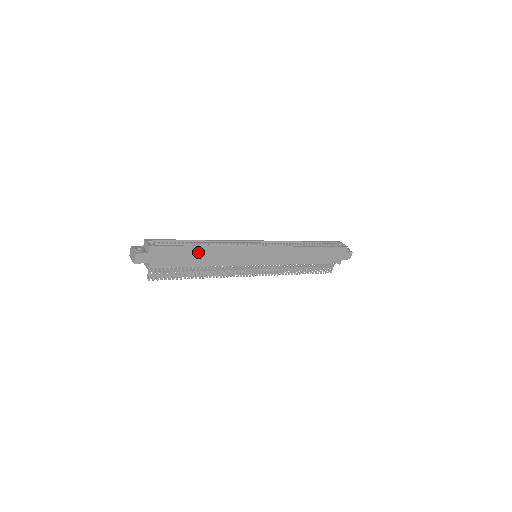
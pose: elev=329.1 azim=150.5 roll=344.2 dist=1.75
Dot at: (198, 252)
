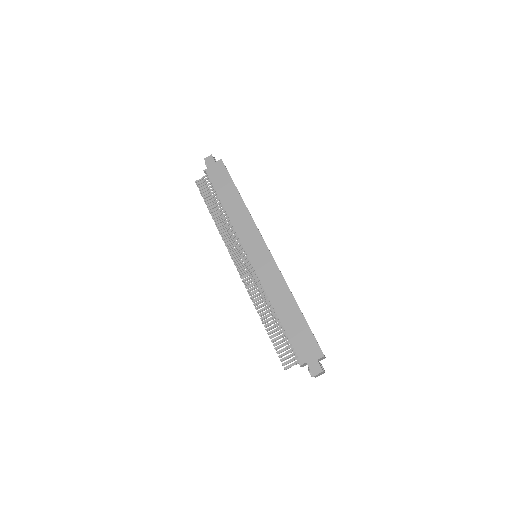
Dot at: (234, 195)
